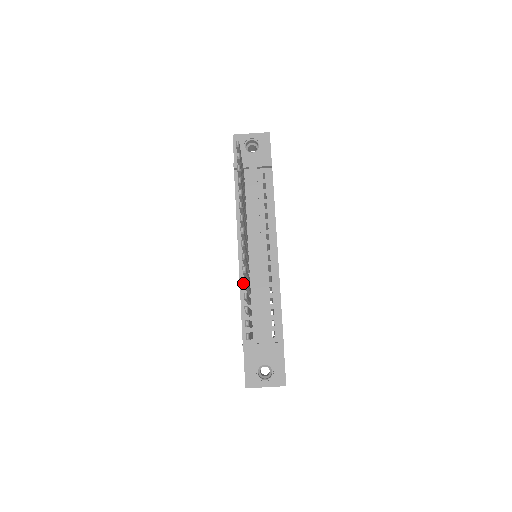
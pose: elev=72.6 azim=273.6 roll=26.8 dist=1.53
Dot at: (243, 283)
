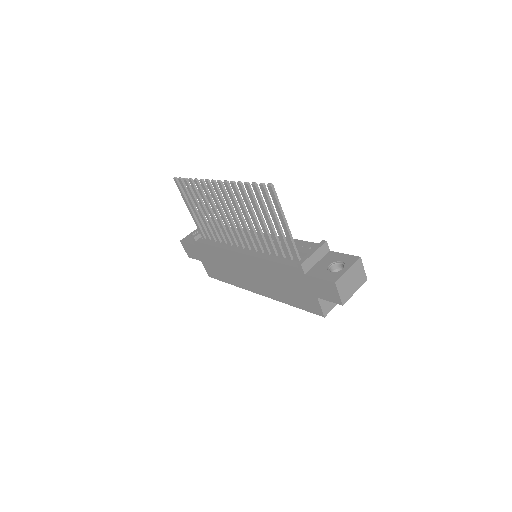
Dot at: (238, 183)
